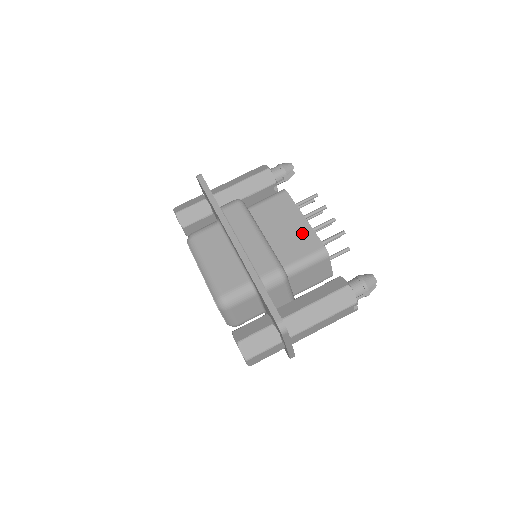
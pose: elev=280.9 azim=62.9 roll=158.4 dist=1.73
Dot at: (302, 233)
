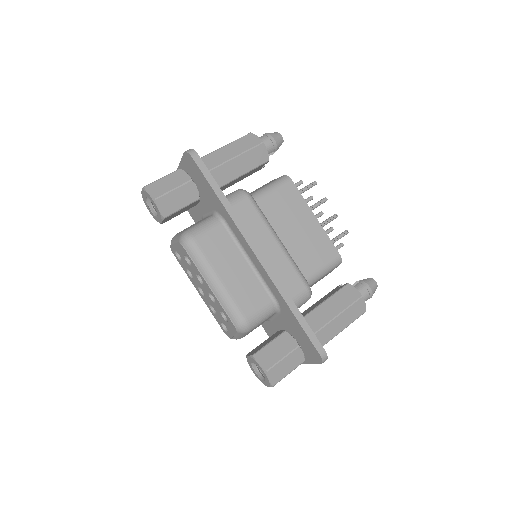
Dot at: (316, 237)
